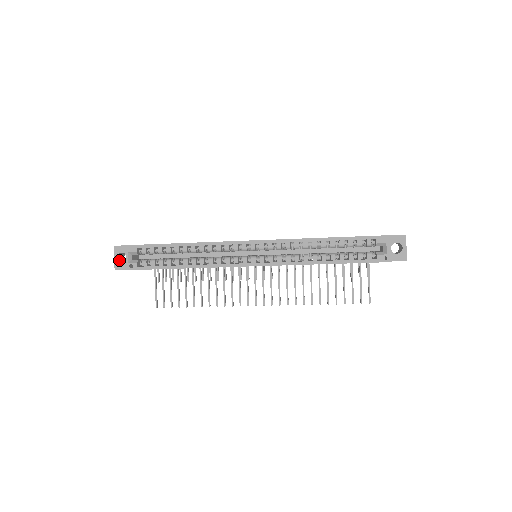
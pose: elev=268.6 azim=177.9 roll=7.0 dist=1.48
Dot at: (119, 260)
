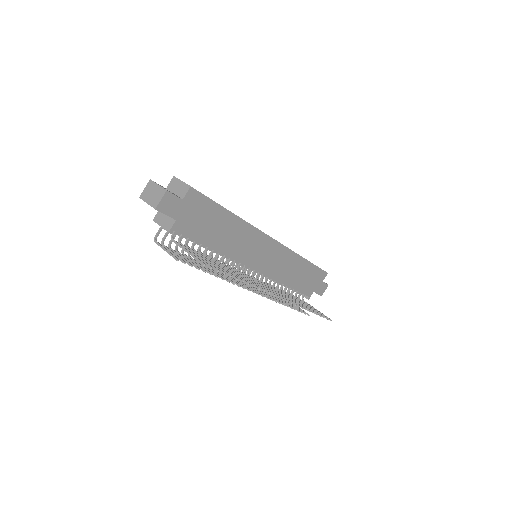
Dot at: occluded
